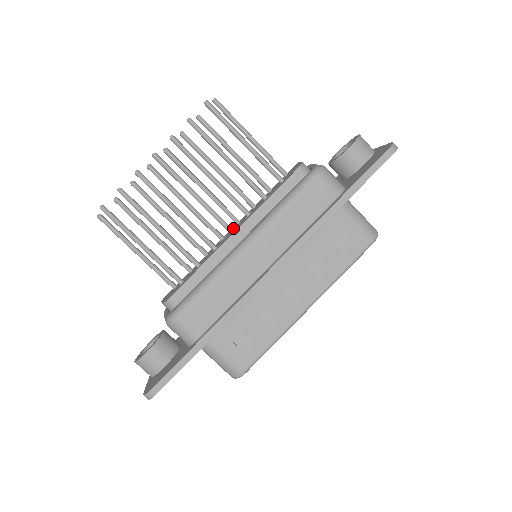
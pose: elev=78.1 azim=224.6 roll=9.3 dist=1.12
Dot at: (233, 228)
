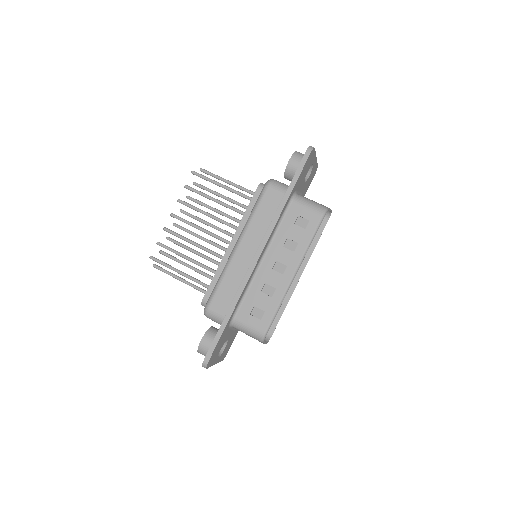
Dot at: occluded
